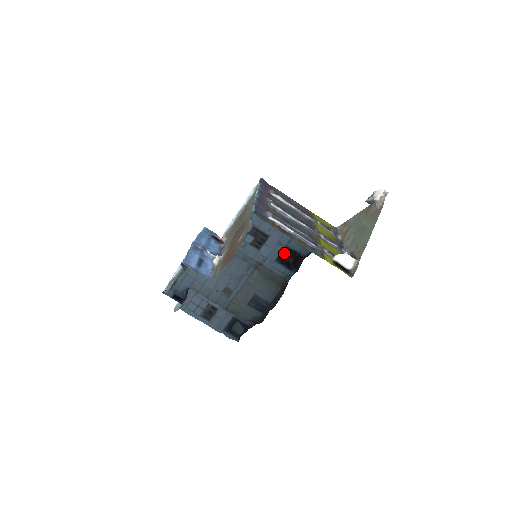
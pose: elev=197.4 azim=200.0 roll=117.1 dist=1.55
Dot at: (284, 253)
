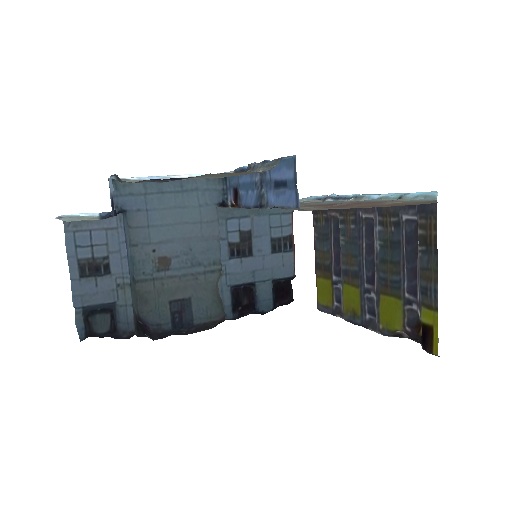
Dot at: (244, 288)
